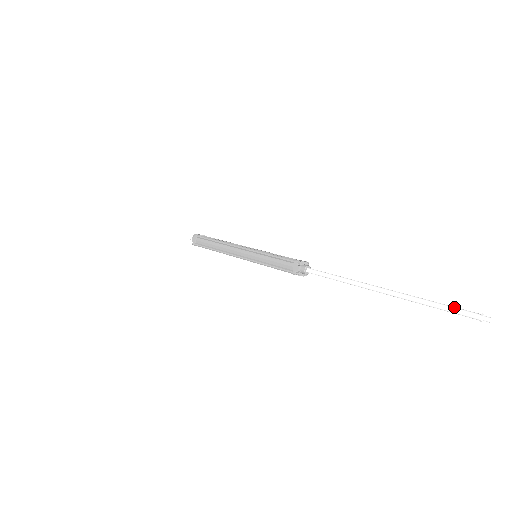
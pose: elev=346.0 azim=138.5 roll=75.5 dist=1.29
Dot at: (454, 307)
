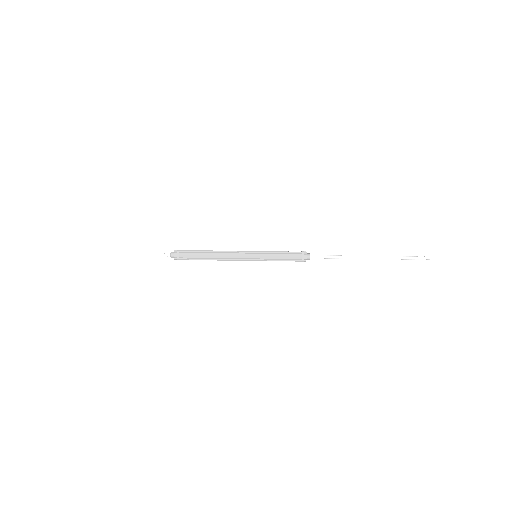
Dot at: (410, 257)
